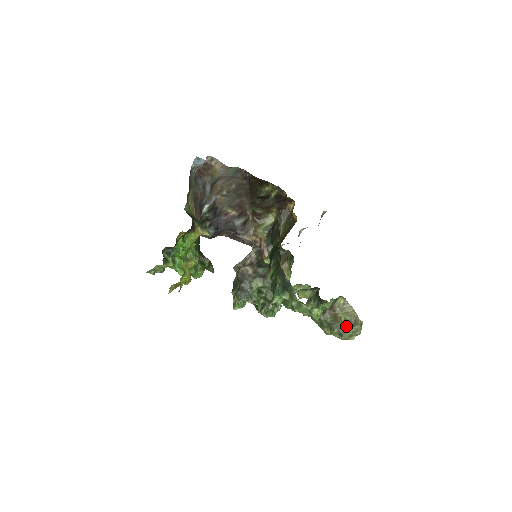
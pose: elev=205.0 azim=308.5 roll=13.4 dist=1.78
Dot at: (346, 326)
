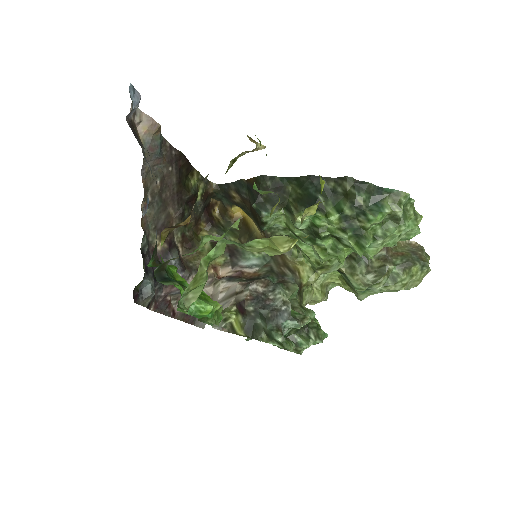
Dot at: (418, 253)
